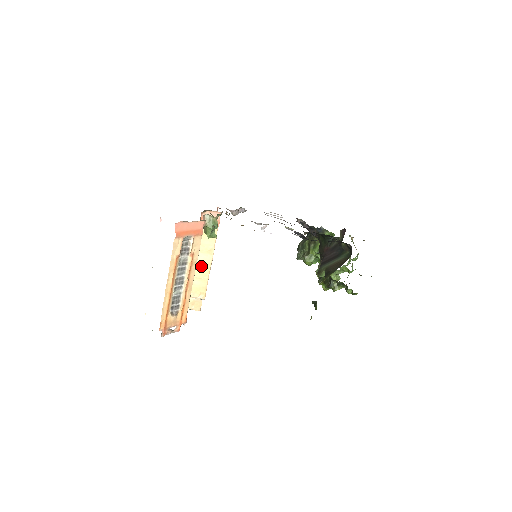
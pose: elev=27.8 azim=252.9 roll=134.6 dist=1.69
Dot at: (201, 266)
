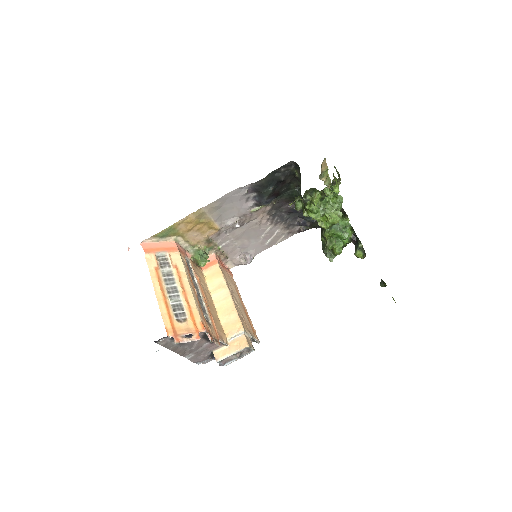
Dot at: (223, 304)
